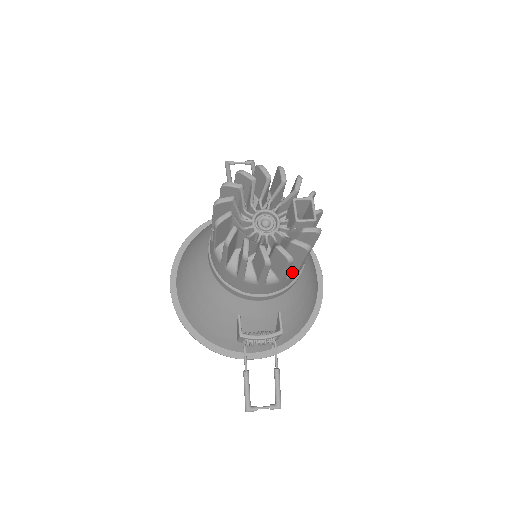
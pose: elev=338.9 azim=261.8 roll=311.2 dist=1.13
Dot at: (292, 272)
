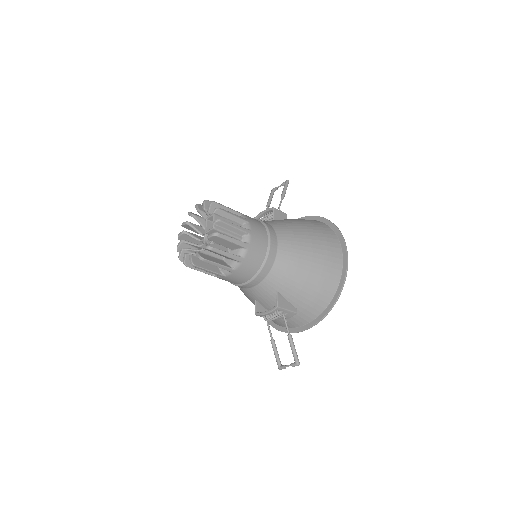
Dot at: (236, 264)
